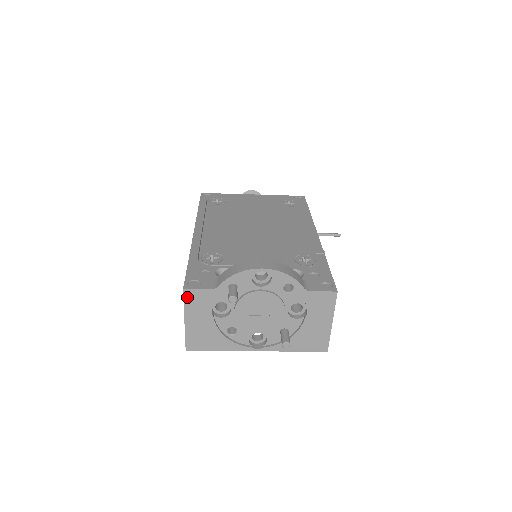
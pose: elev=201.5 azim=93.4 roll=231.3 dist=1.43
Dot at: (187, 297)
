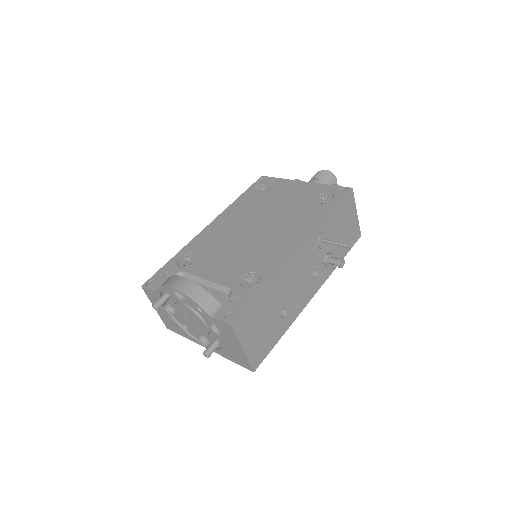
Dot at: (146, 293)
